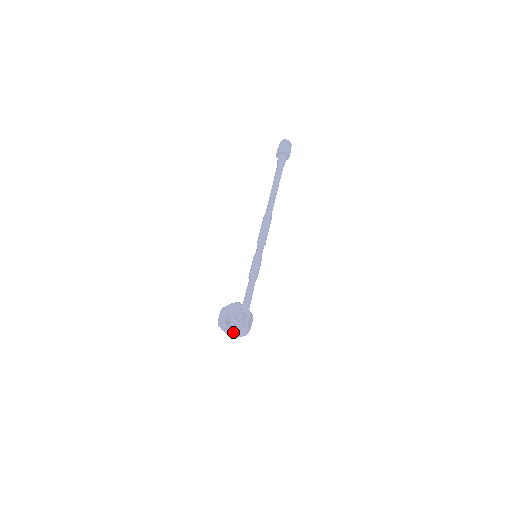
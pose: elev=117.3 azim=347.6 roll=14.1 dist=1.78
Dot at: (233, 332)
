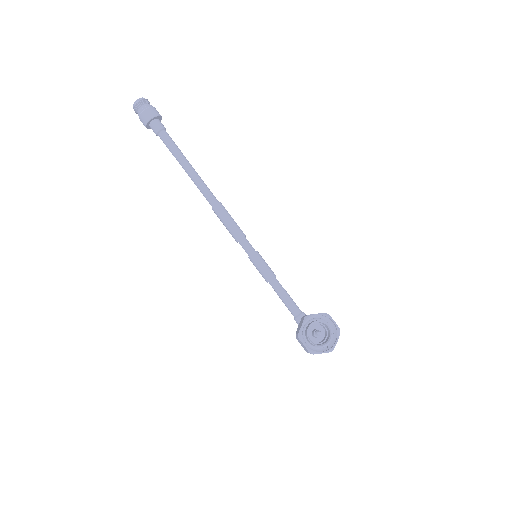
Dot at: (334, 346)
